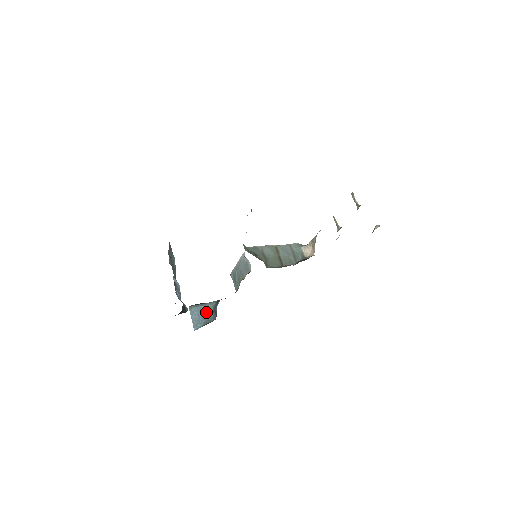
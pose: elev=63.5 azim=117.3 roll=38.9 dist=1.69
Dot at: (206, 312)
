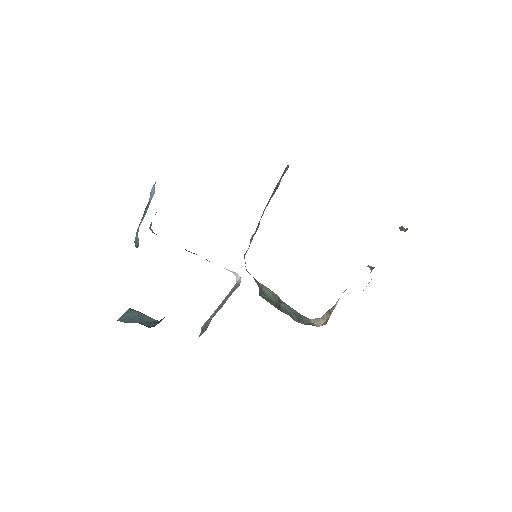
Dot at: (147, 320)
